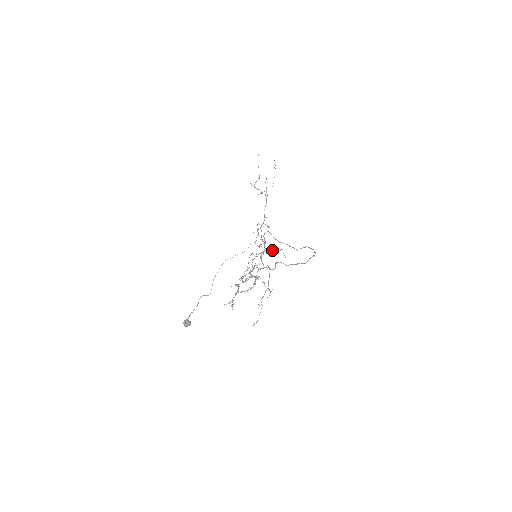
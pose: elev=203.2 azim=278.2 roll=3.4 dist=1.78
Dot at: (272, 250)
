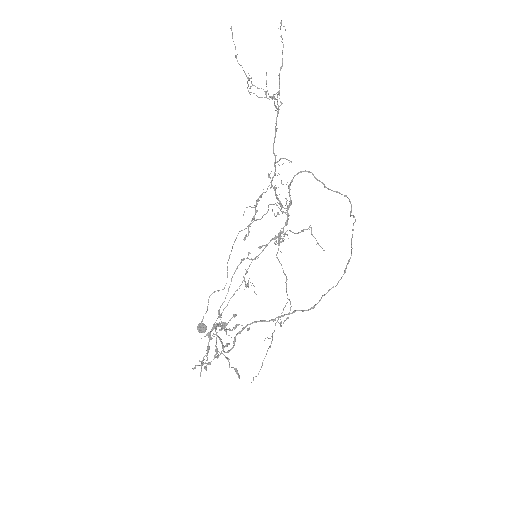
Dot at: occluded
